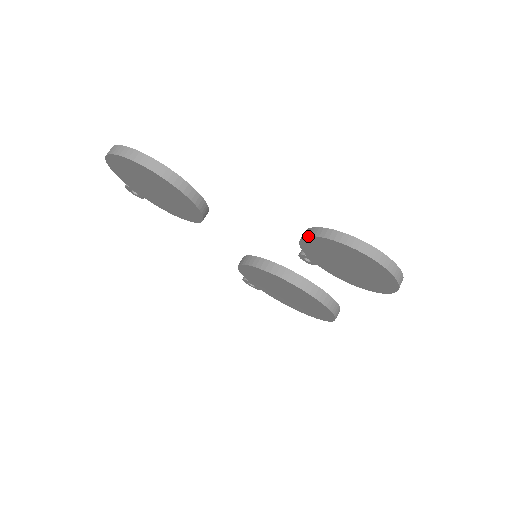
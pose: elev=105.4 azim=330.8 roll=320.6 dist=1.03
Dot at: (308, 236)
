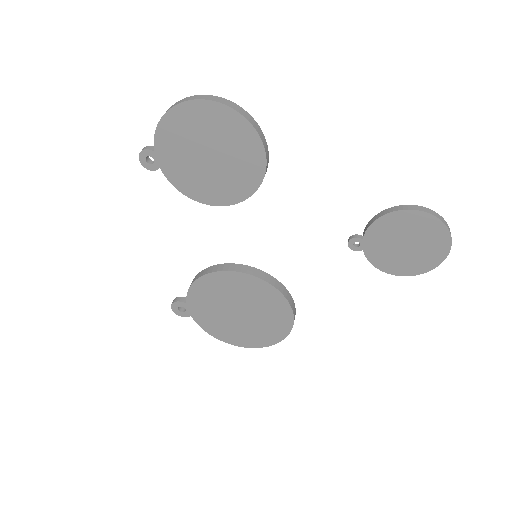
Dot at: (399, 210)
